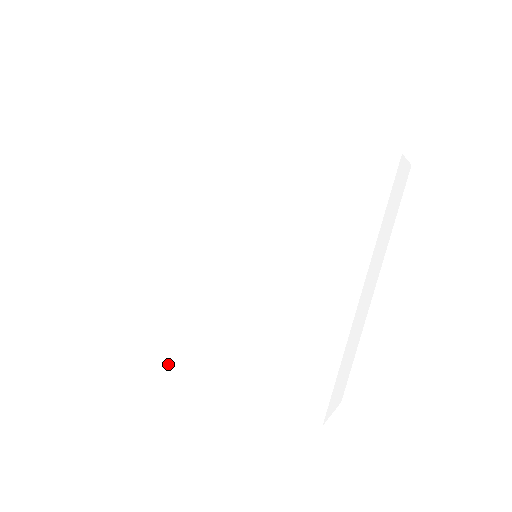
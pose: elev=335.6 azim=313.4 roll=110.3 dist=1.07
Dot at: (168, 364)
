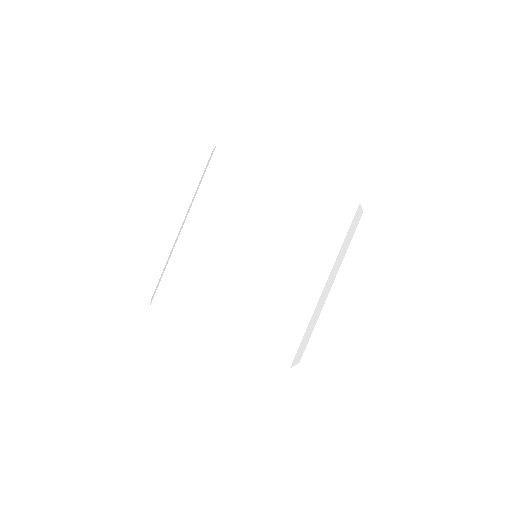
Dot at: (202, 310)
